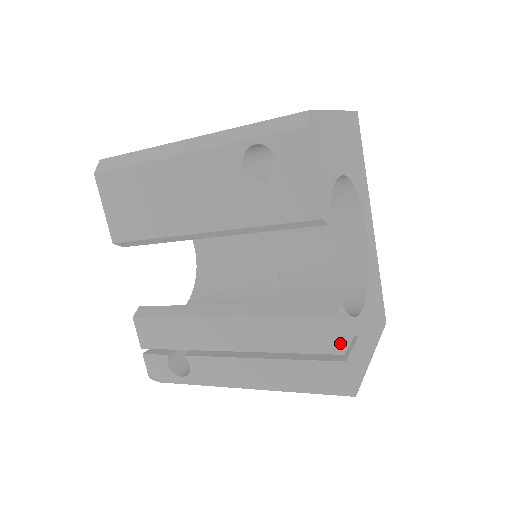
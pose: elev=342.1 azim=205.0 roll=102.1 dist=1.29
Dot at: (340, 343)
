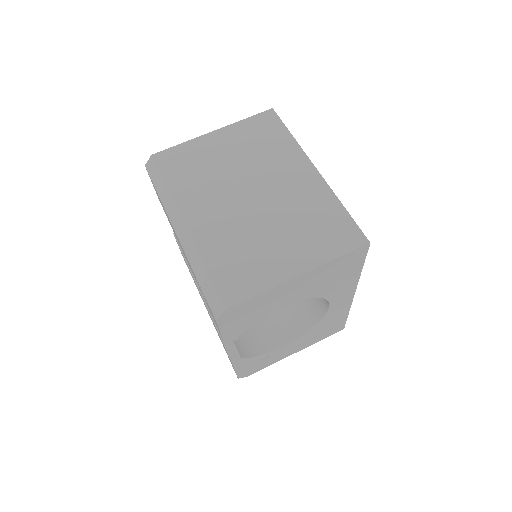
Dot at: (234, 368)
